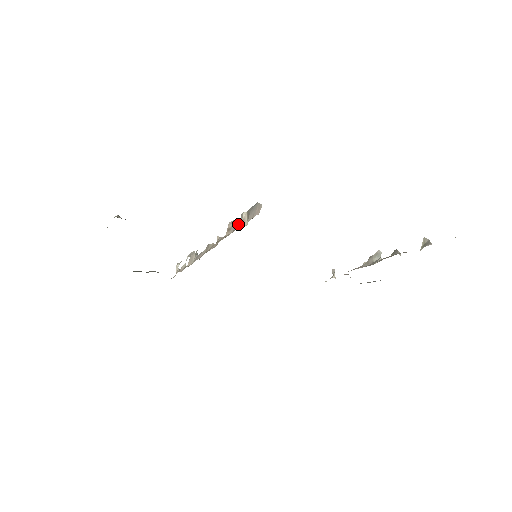
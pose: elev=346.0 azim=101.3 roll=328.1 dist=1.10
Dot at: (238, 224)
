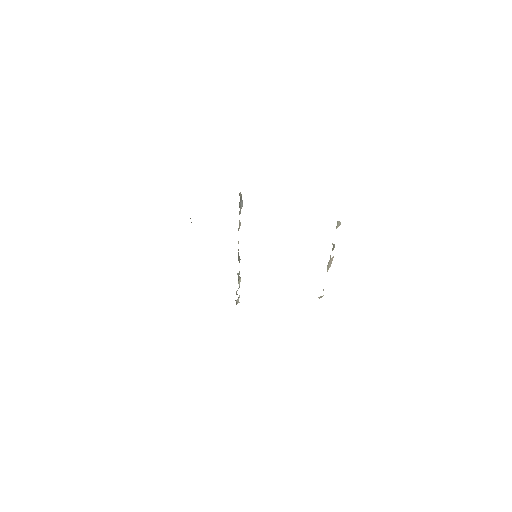
Dot at: occluded
